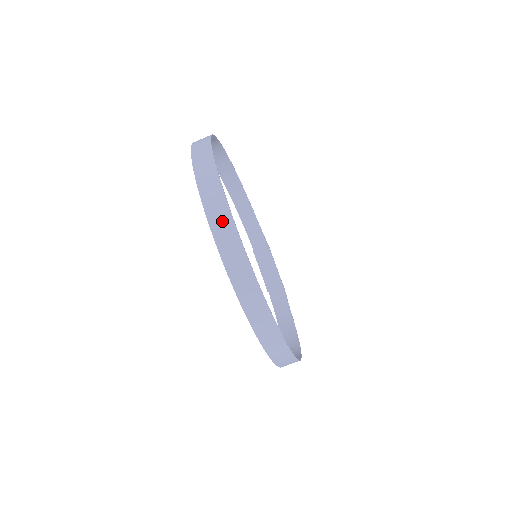
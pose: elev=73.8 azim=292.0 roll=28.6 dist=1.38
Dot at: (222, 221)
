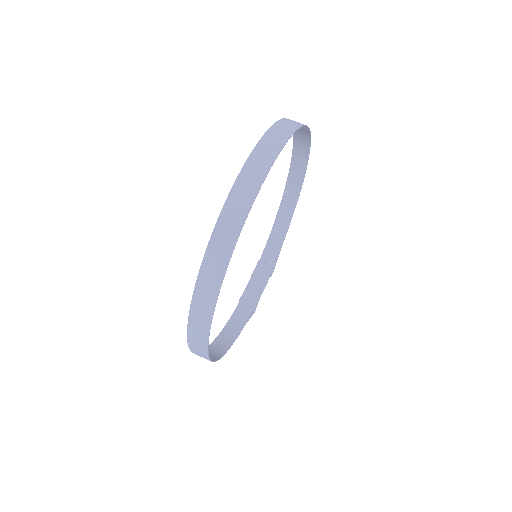
Dot at: (254, 175)
